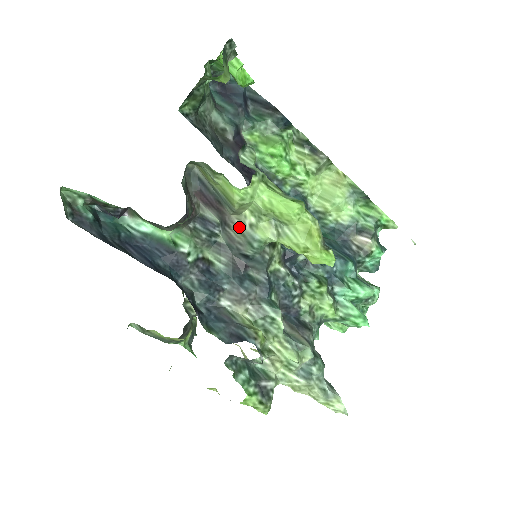
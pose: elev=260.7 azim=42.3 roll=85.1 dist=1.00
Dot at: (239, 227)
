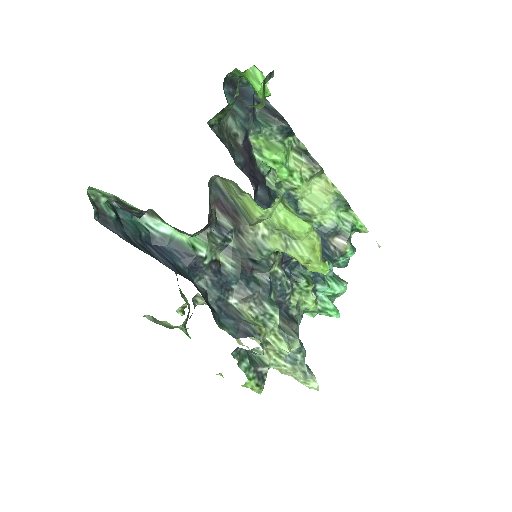
Dot at: (252, 236)
